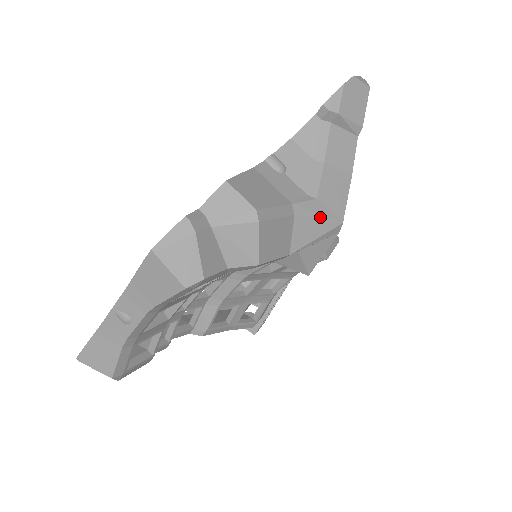
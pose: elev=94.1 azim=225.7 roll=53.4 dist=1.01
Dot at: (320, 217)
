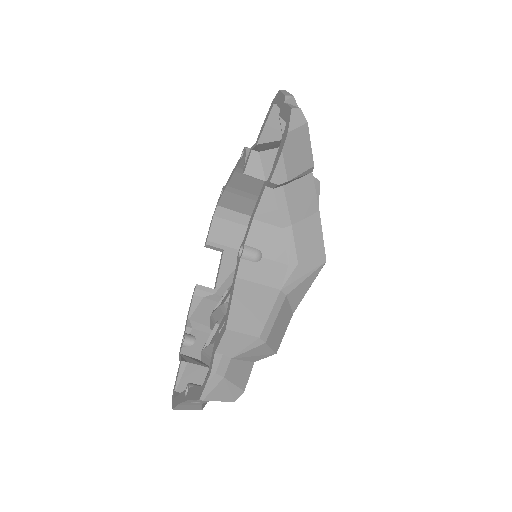
Dot at: (306, 276)
